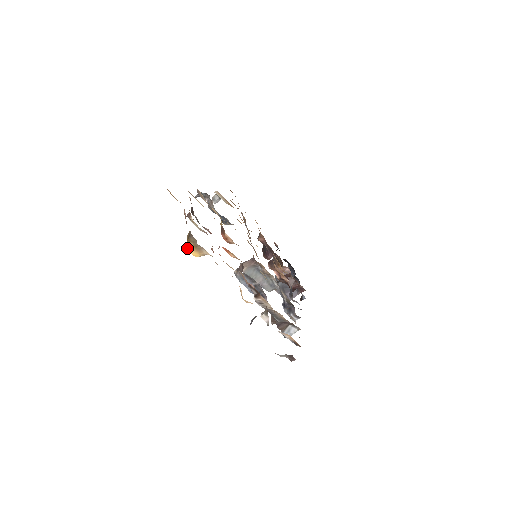
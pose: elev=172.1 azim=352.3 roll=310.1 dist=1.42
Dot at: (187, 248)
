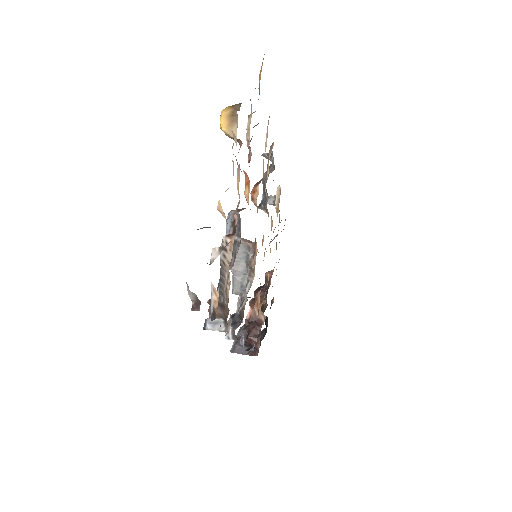
Dot at: (223, 110)
